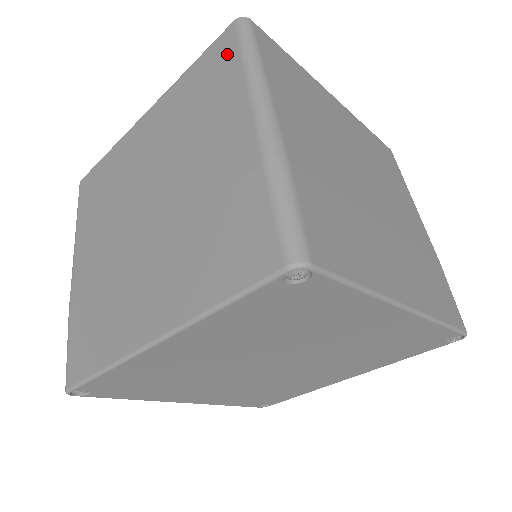
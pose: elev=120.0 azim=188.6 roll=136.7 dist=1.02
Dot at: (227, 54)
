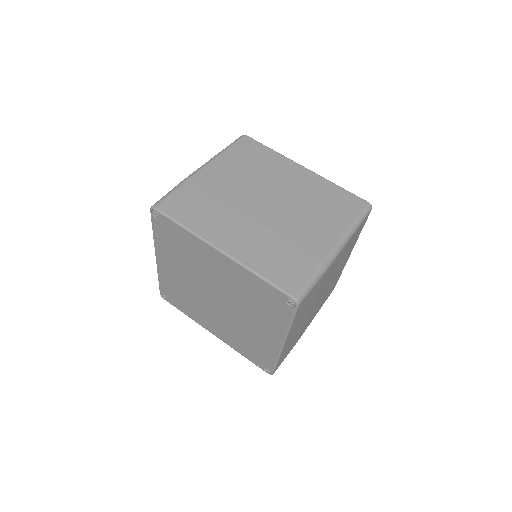
Dot at: (353, 209)
